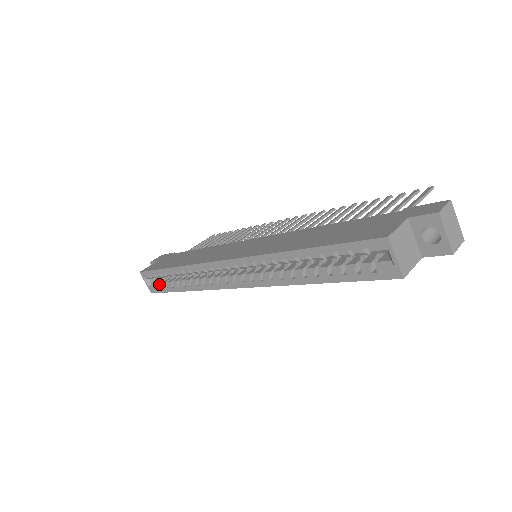
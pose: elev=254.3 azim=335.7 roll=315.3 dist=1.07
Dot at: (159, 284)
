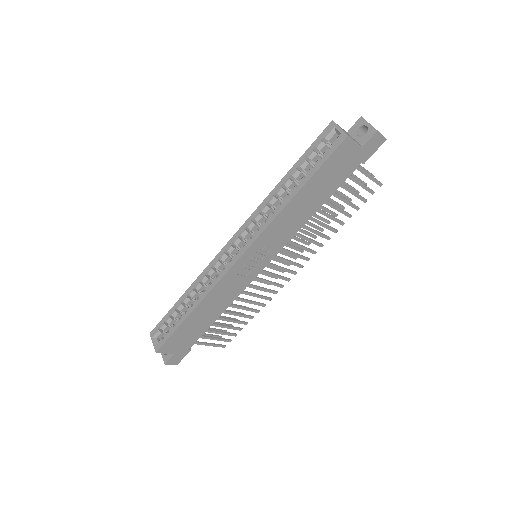
Dot at: (167, 332)
